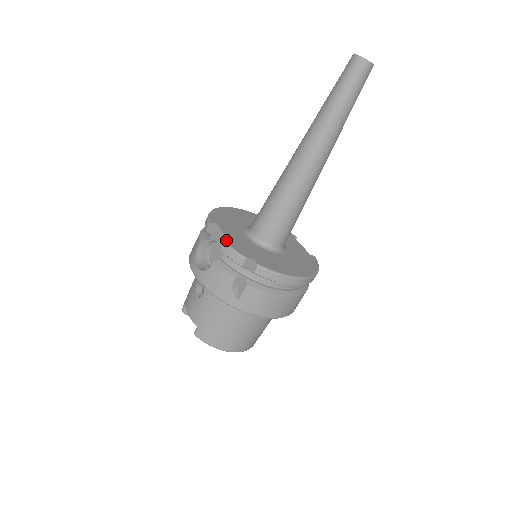
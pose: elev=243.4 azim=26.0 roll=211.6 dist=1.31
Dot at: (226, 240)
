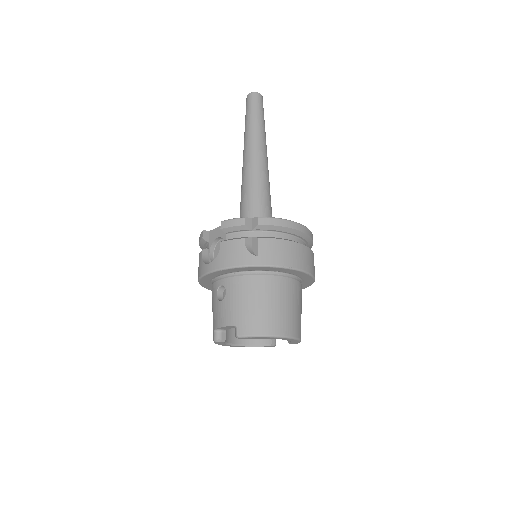
Dot at: occluded
